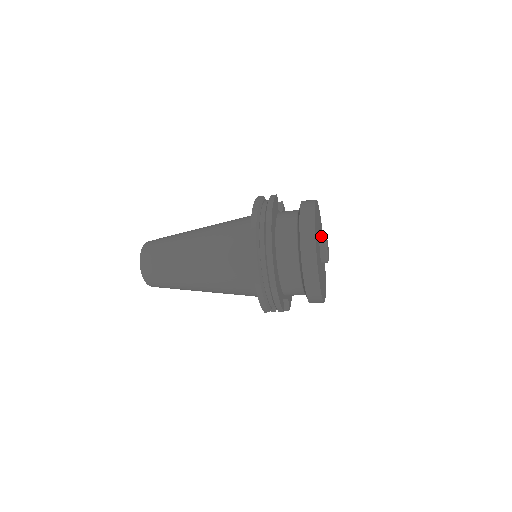
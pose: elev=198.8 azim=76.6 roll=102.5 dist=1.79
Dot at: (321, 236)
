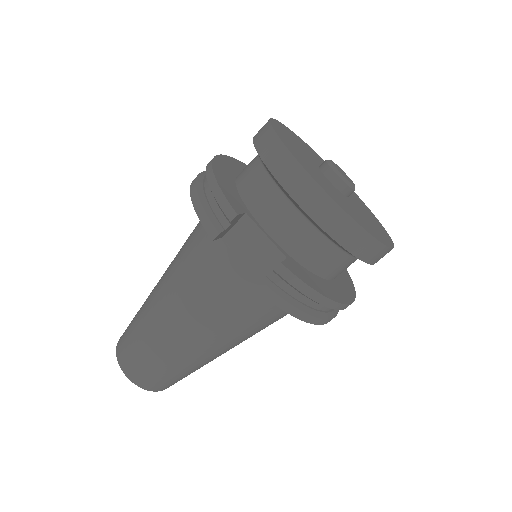
Dot at: occluded
